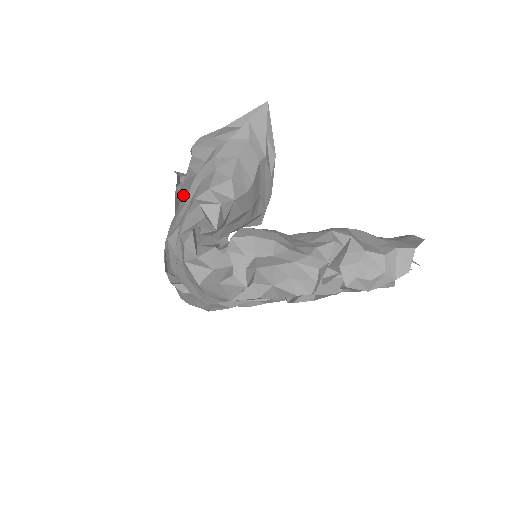
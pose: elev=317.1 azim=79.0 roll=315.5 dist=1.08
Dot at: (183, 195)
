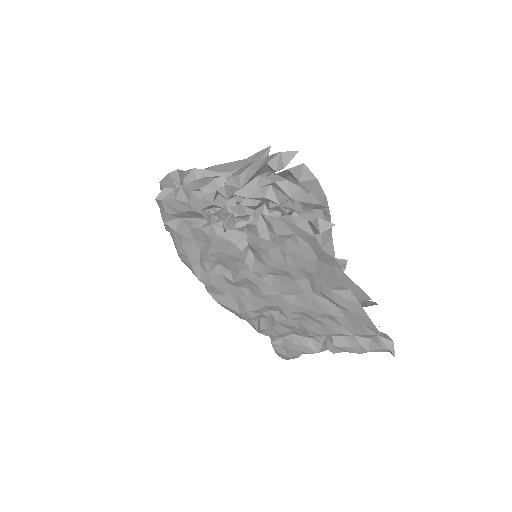
Dot at: occluded
